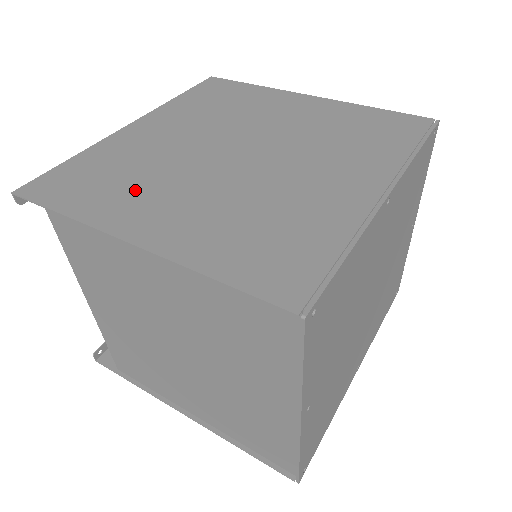
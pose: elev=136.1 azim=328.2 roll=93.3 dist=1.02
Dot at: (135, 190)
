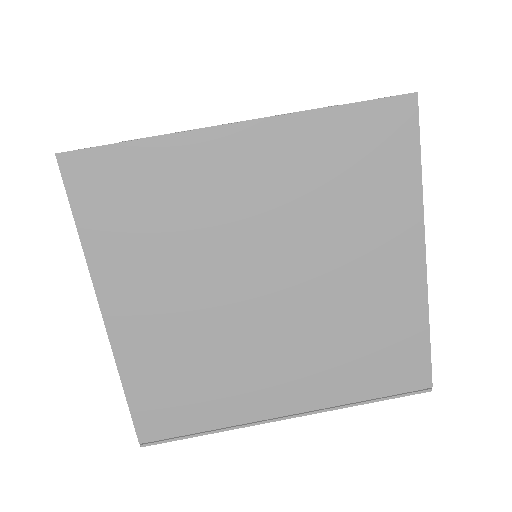
Dot at: (150, 256)
